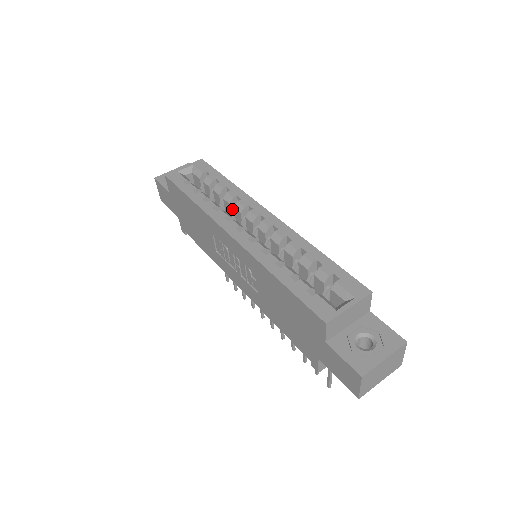
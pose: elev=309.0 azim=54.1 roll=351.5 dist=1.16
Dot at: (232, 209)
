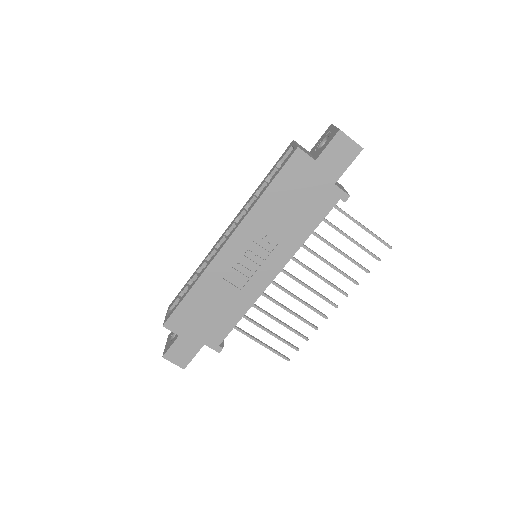
Dot at: occluded
